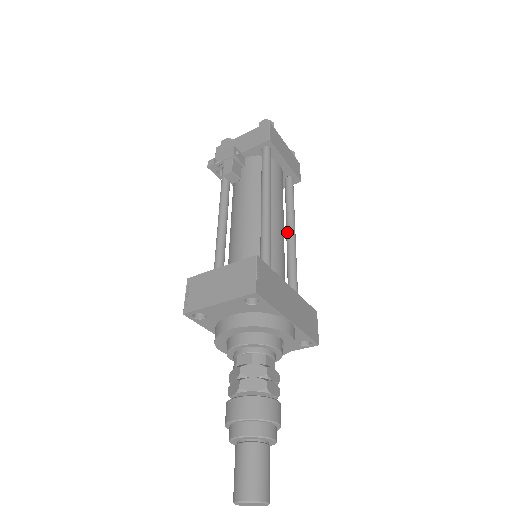
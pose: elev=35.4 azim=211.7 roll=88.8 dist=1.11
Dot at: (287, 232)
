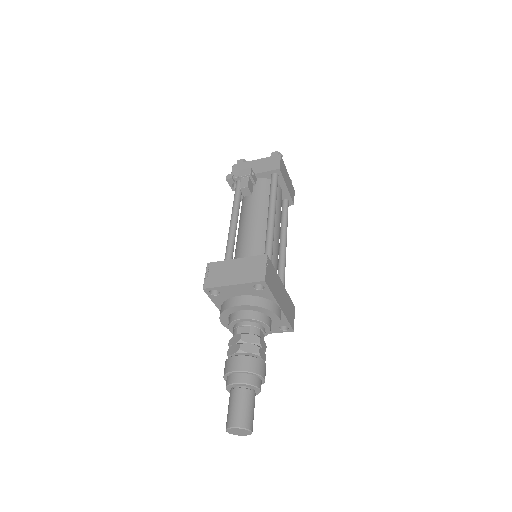
Dot at: (281, 242)
